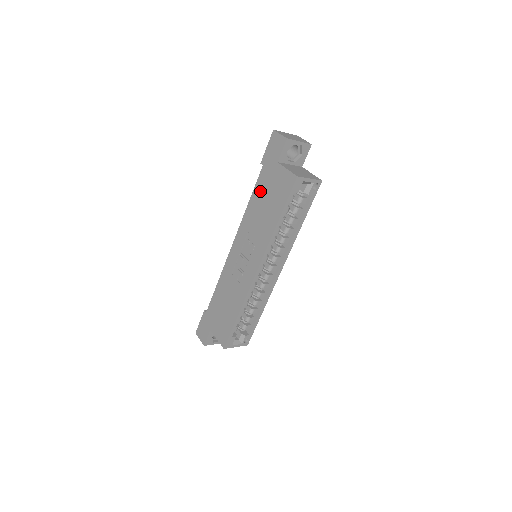
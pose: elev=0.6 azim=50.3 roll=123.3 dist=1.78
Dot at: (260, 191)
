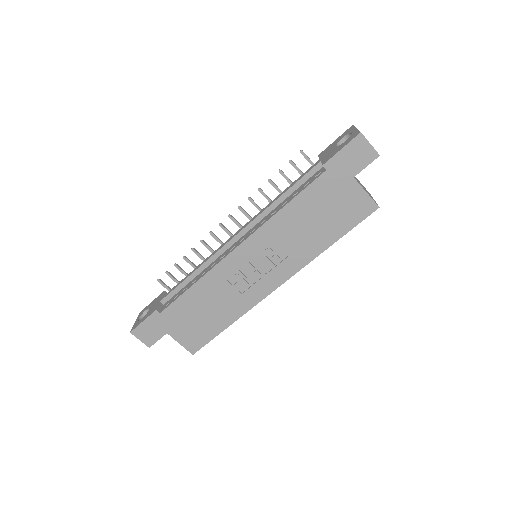
Dot at: (312, 200)
